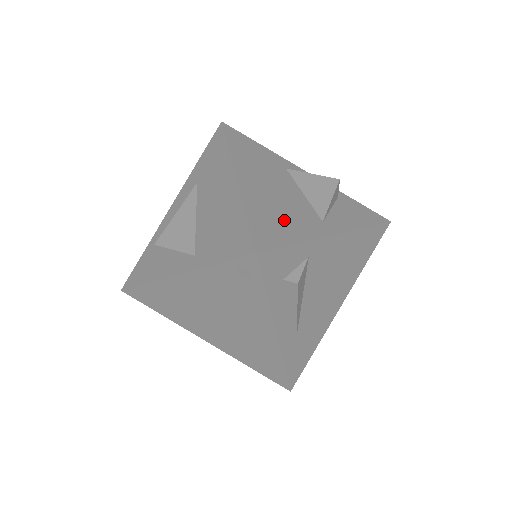
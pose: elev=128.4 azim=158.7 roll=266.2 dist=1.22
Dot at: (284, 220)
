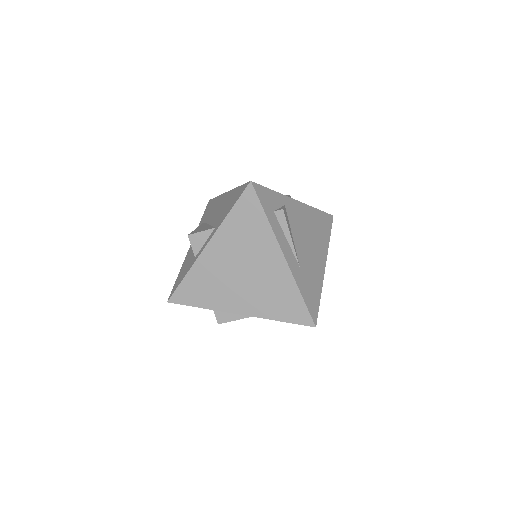
Dot at: occluded
